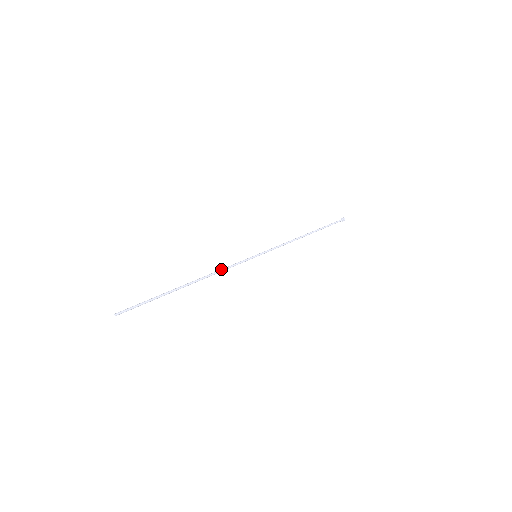
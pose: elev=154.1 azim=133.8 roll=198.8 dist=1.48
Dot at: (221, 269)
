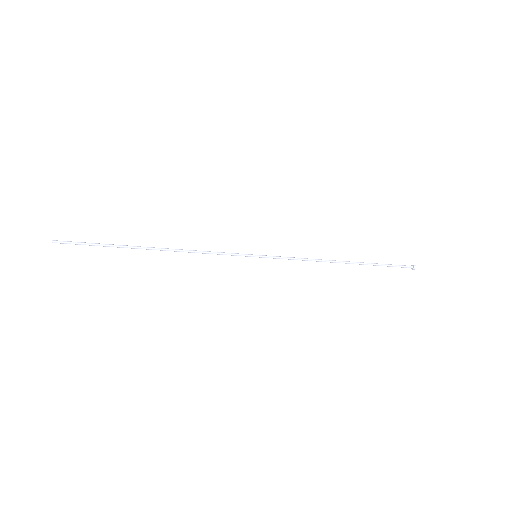
Dot at: (200, 252)
